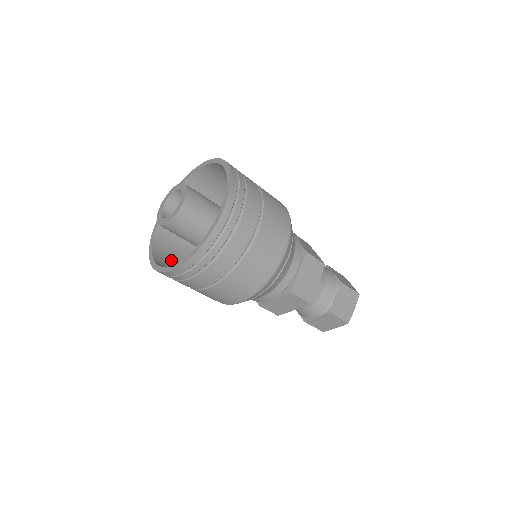
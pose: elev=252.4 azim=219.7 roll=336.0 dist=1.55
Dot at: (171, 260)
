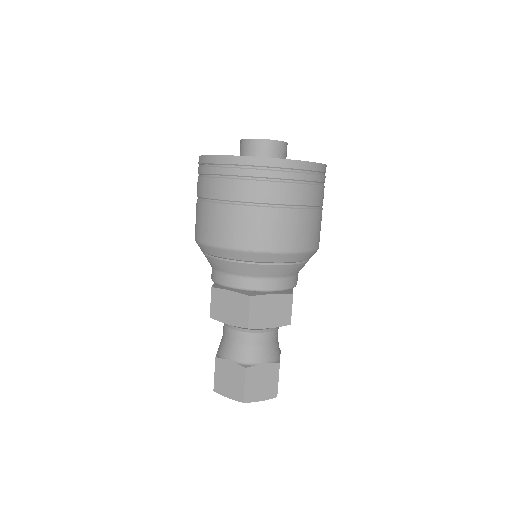
Dot at: occluded
